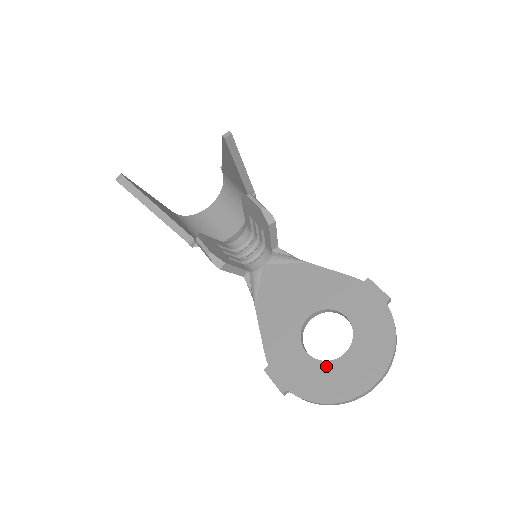
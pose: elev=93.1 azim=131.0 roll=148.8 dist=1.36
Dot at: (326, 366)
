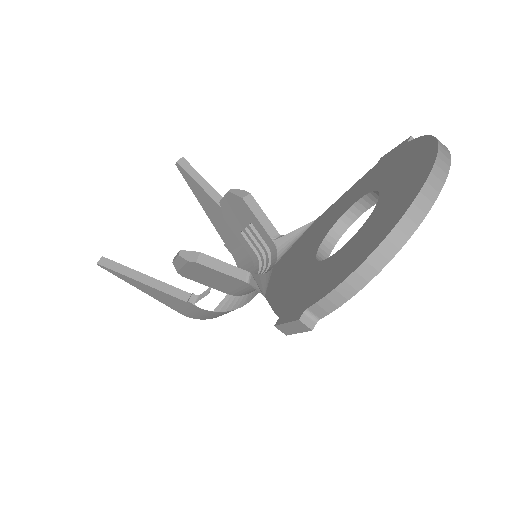
Dot at: (353, 240)
